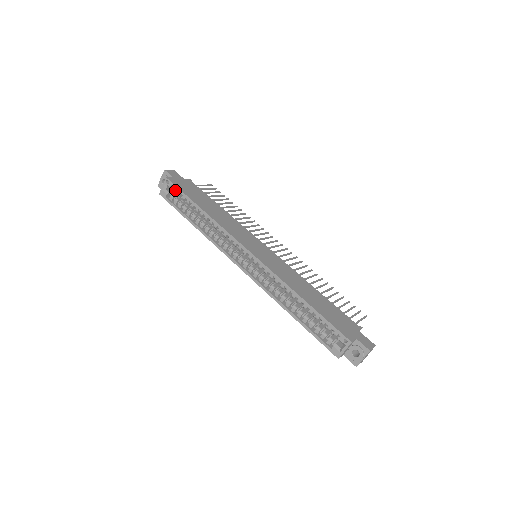
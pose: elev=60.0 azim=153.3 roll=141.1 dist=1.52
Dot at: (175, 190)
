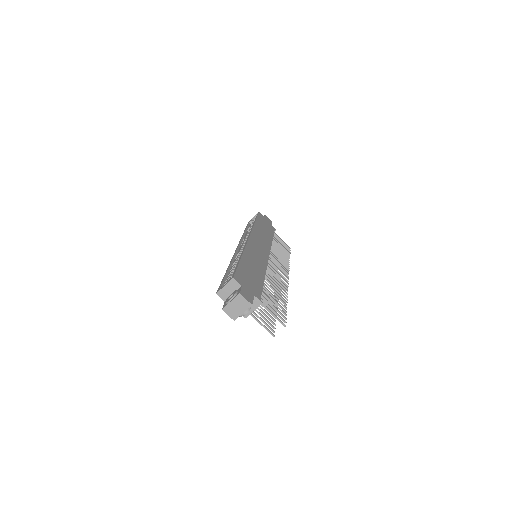
Dot at: occluded
